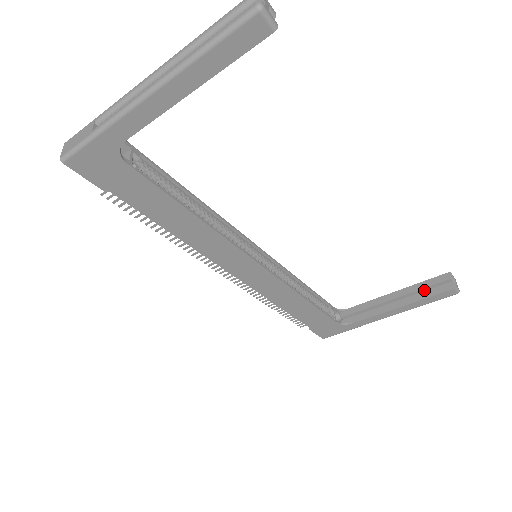
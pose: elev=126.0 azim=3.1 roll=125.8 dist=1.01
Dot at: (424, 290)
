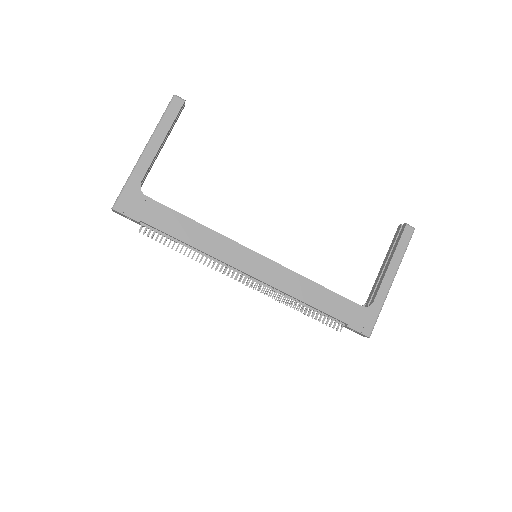
Dot at: occluded
